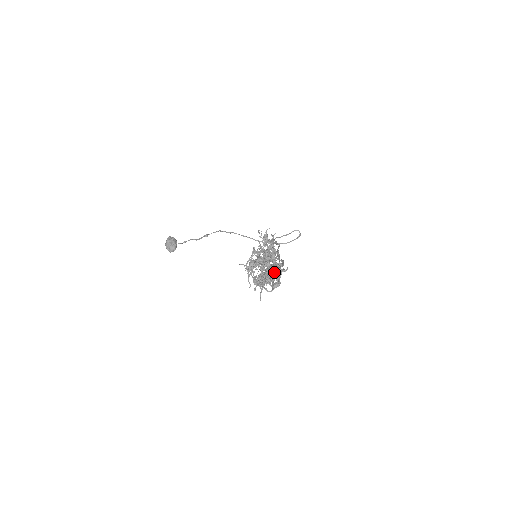
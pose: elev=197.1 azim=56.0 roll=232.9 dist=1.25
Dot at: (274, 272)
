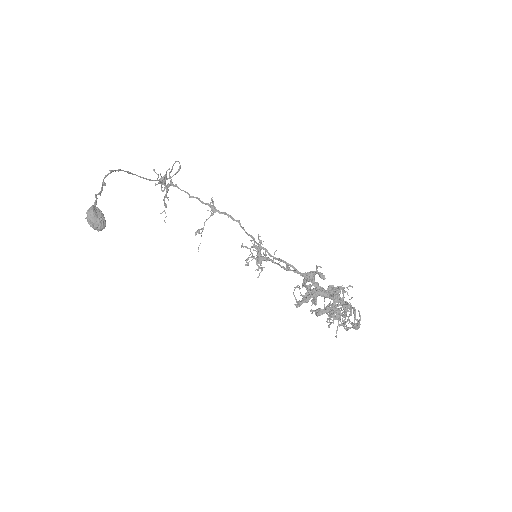
Dot at: occluded
